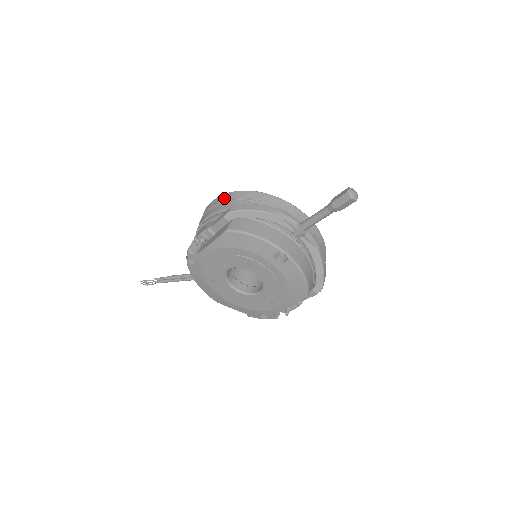
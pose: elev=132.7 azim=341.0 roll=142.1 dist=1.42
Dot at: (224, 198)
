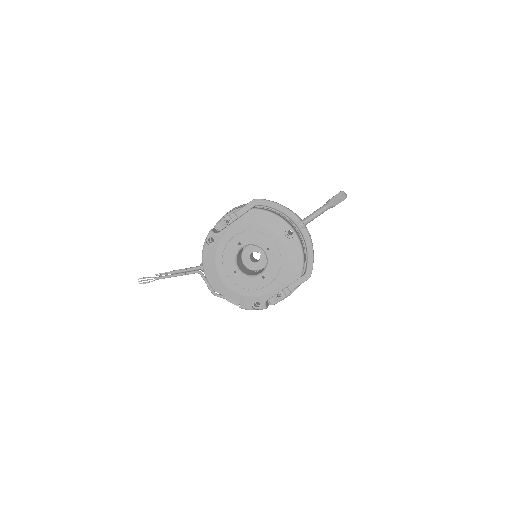
Dot at: (243, 205)
